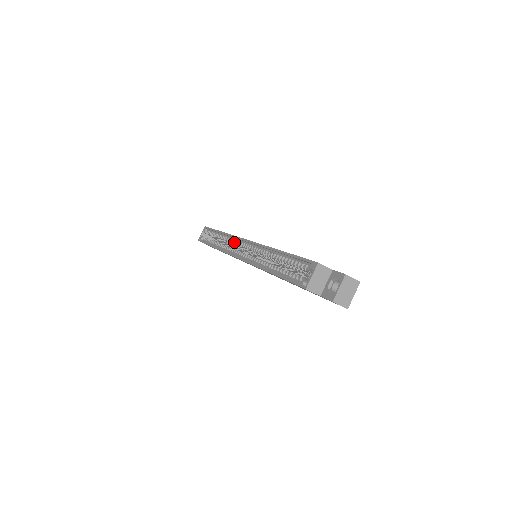
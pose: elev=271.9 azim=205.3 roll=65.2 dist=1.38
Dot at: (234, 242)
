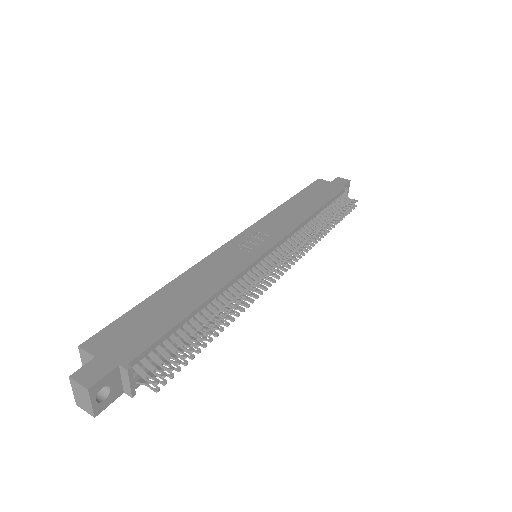
Dot at: occluded
